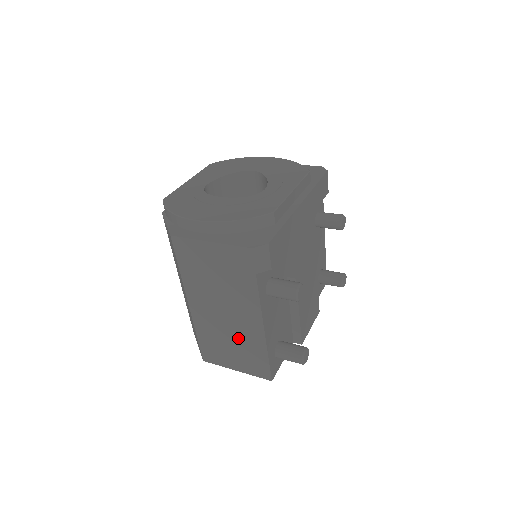
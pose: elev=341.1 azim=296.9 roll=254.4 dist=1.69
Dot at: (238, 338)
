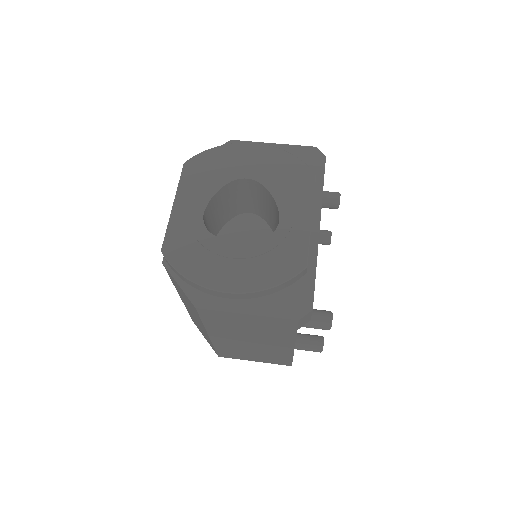
Dot at: (263, 351)
